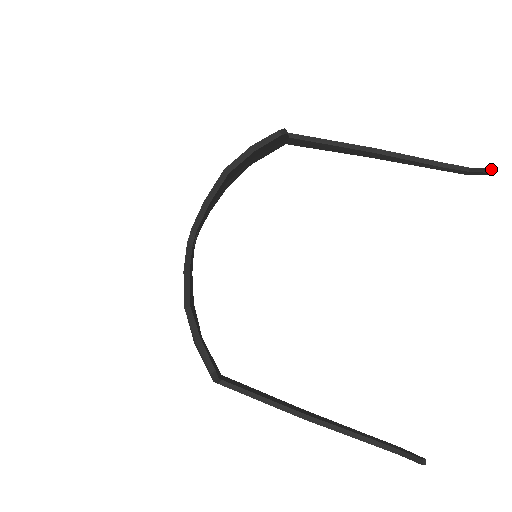
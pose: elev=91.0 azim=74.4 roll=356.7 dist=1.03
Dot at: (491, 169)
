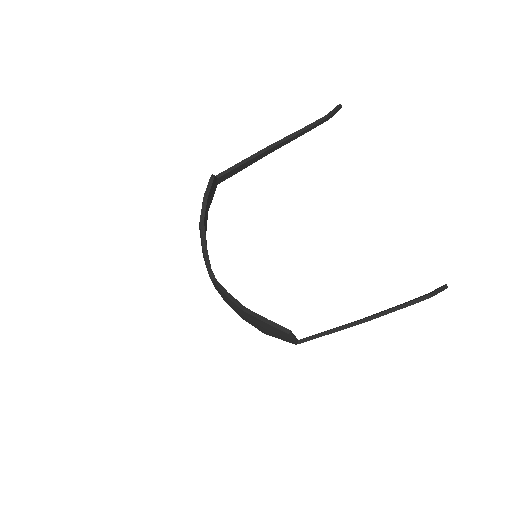
Dot at: (338, 106)
